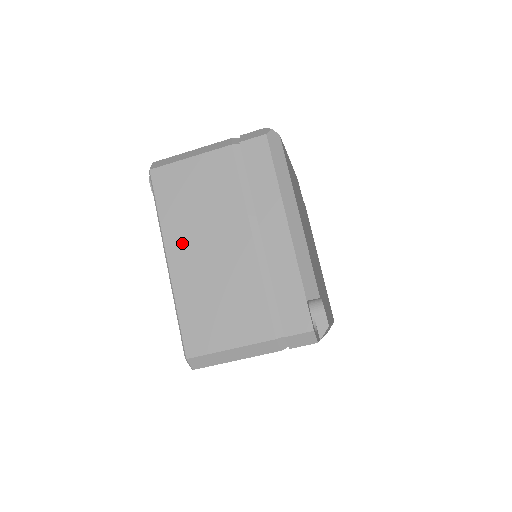
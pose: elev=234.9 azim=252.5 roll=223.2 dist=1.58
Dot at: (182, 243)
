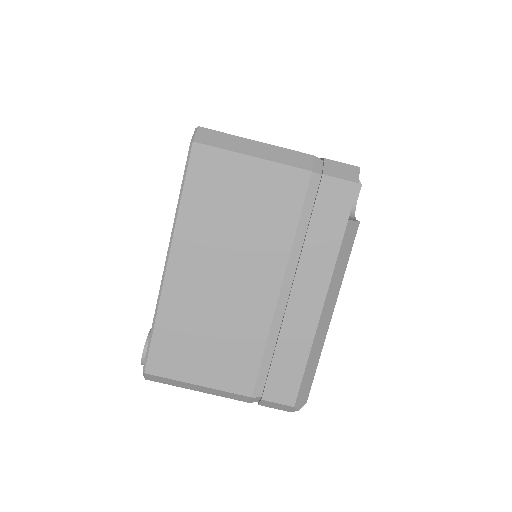
Dot at: occluded
